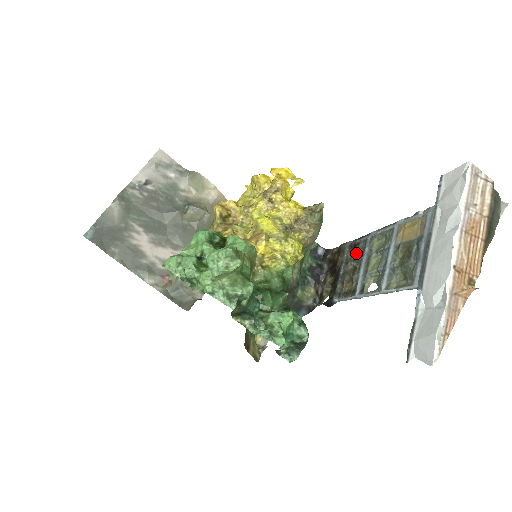
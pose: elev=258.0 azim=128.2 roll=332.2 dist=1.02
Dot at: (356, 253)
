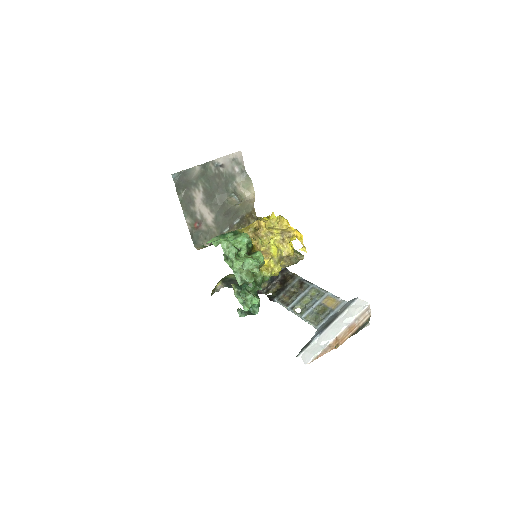
Dot at: (300, 287)
